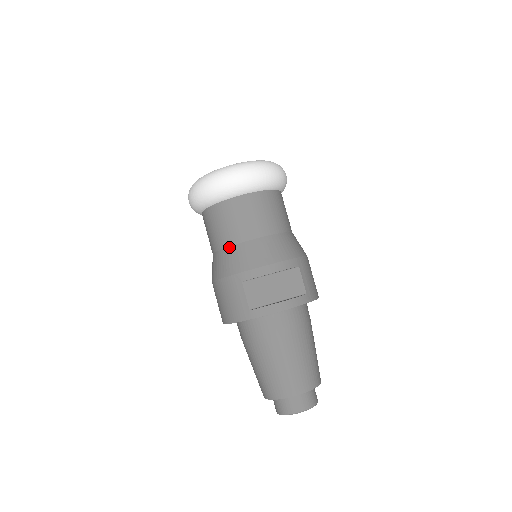
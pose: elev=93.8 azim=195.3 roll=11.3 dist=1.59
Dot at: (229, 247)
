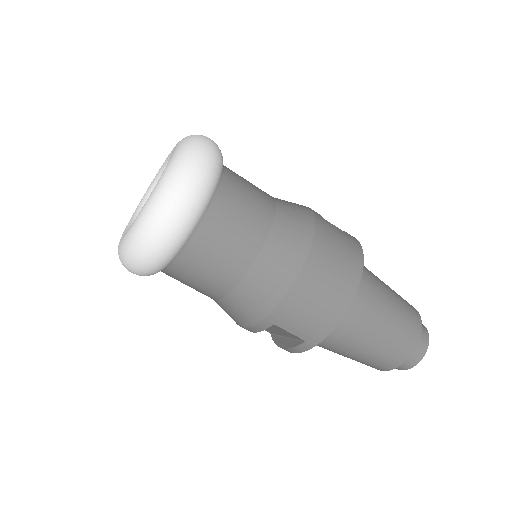
Dot at: occluded
